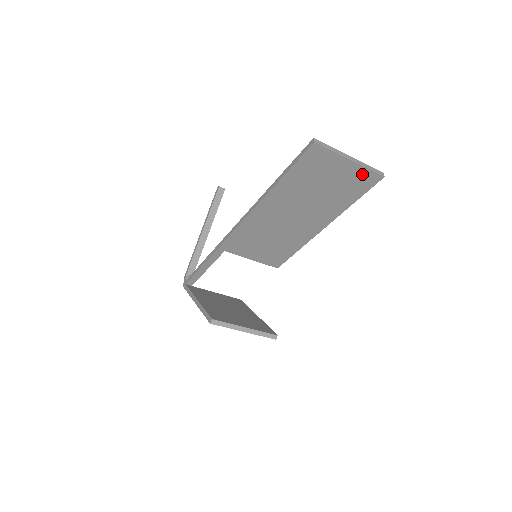
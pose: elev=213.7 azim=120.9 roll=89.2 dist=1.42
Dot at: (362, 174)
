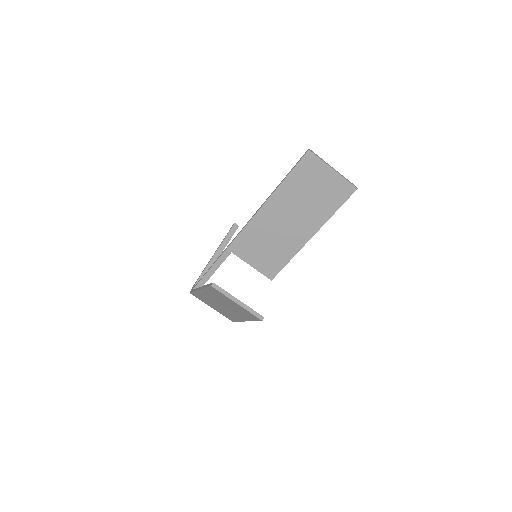
Dot at: (341, 184)
